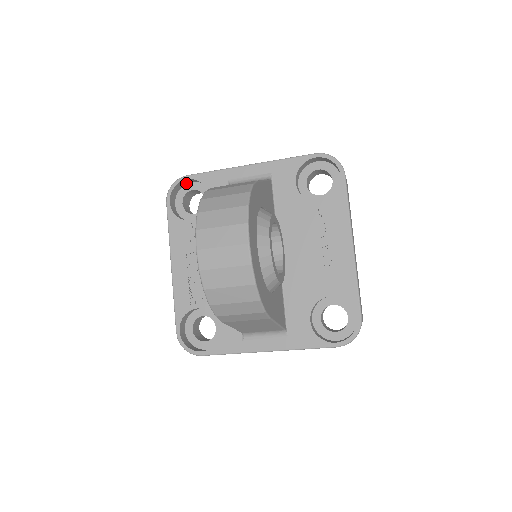
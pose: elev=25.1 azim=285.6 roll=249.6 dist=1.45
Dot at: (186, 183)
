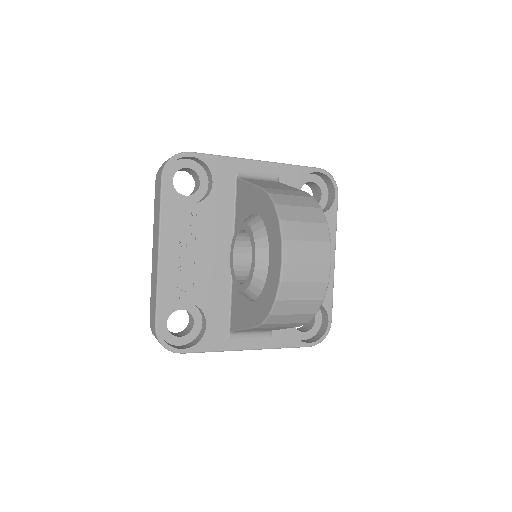
Dot at: (181, 158)
